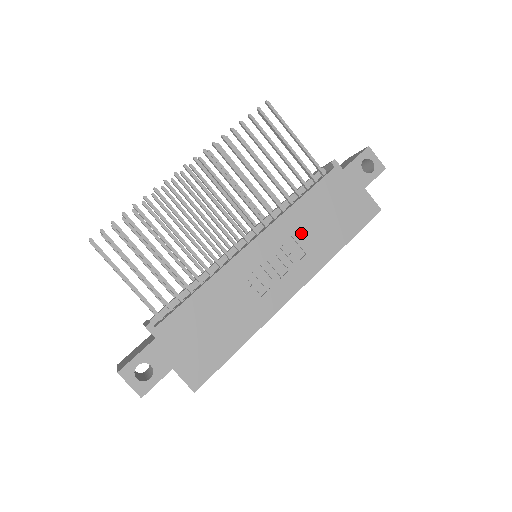
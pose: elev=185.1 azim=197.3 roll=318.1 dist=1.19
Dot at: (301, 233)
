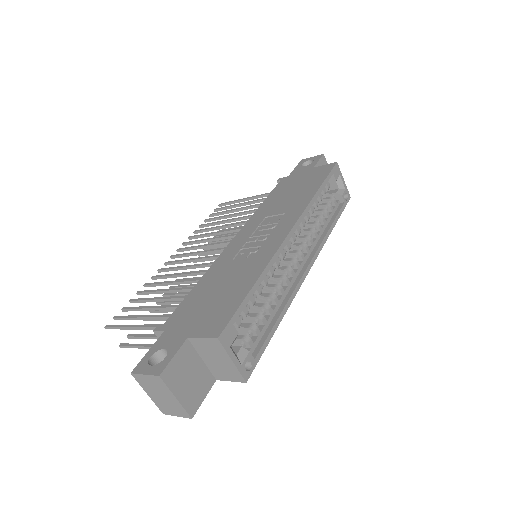
Dot at: (273, 211)
